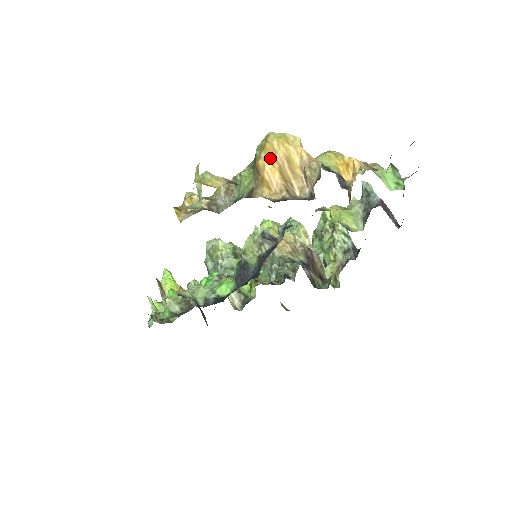
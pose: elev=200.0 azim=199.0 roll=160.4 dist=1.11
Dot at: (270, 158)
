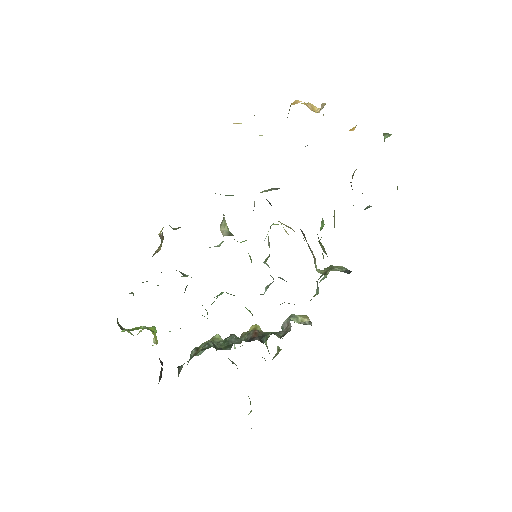
Dot at: occluded
